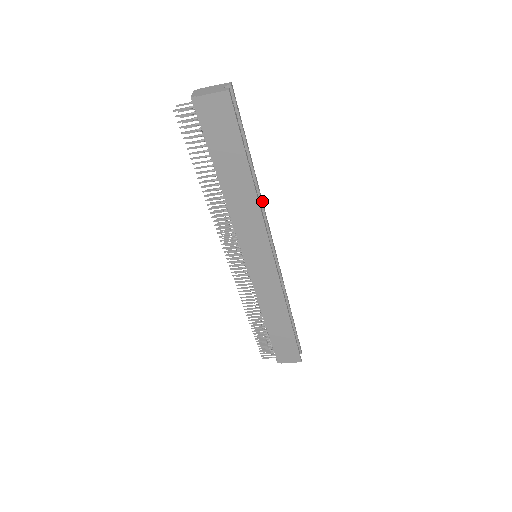
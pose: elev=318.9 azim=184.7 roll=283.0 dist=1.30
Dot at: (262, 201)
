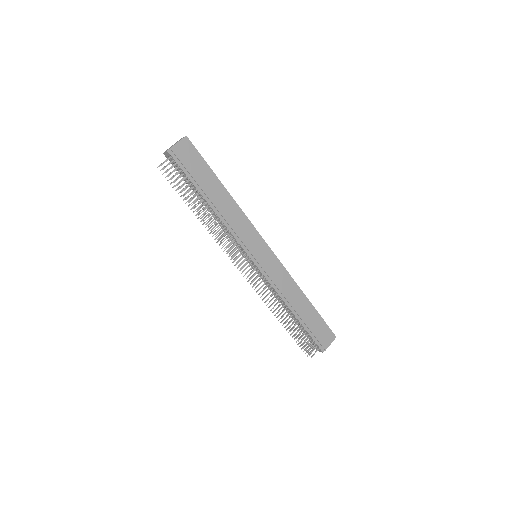
Dot at: occluded
